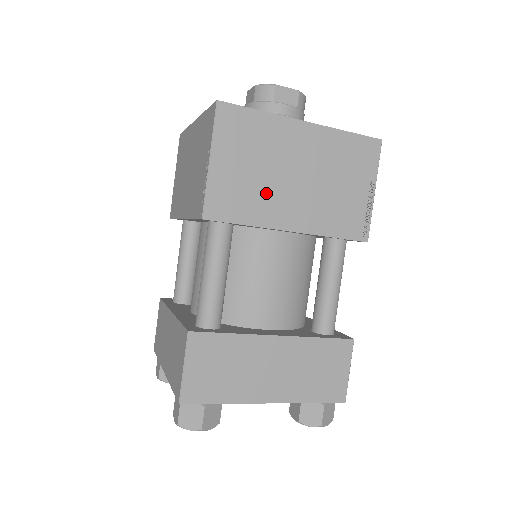
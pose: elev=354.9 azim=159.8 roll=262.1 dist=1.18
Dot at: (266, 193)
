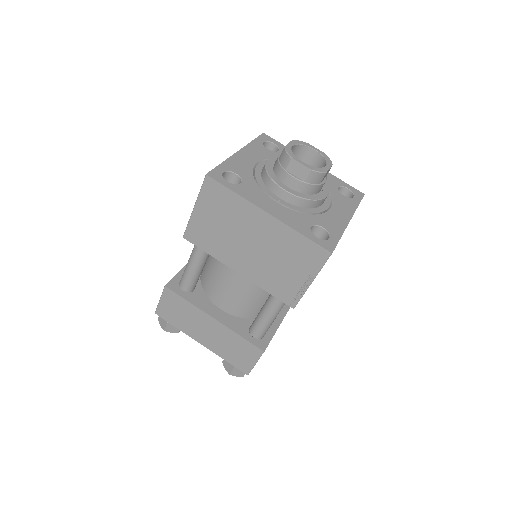
Dot at: (226, 243)
